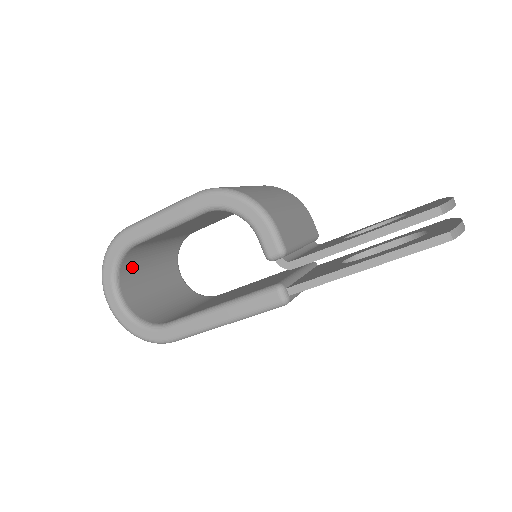
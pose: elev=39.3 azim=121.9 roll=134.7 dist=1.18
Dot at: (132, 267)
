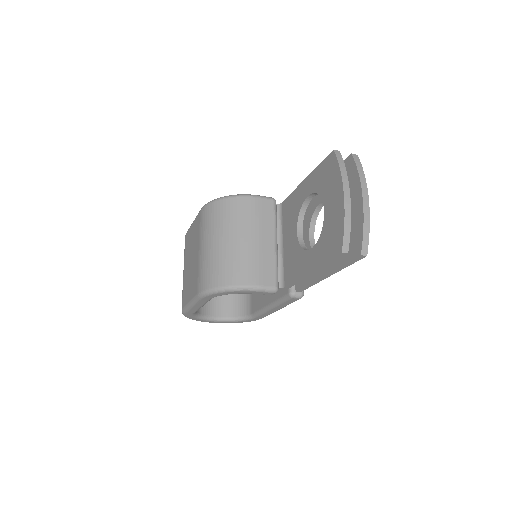
Dot at: occluded
